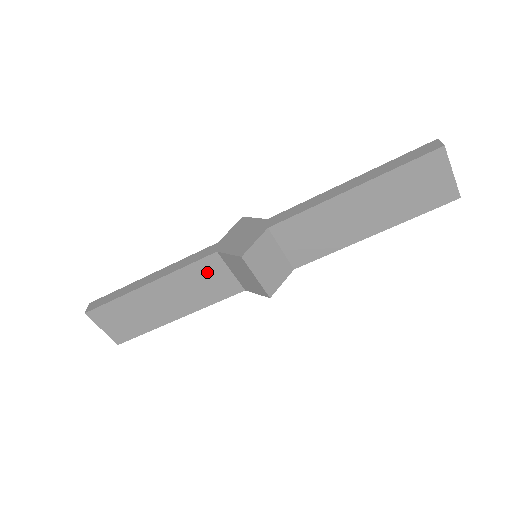
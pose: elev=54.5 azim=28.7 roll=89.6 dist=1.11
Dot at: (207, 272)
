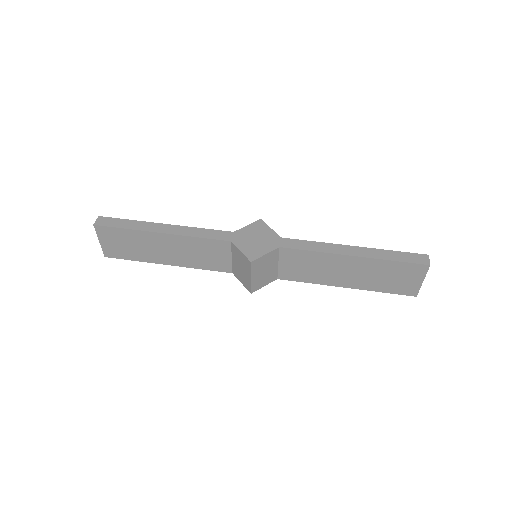
Dot at: (213, 249)
